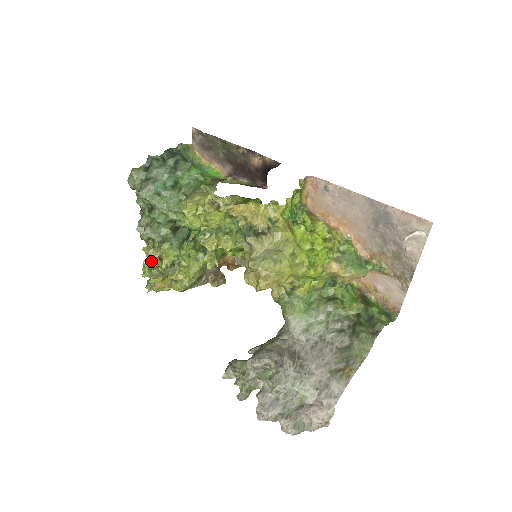
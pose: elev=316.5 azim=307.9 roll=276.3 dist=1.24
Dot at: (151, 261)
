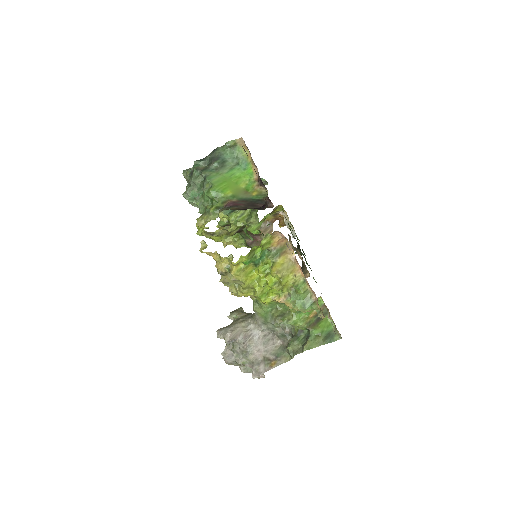
Dot at: occluded
